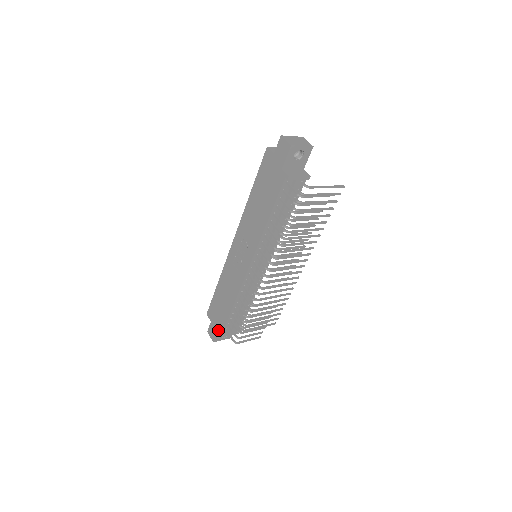
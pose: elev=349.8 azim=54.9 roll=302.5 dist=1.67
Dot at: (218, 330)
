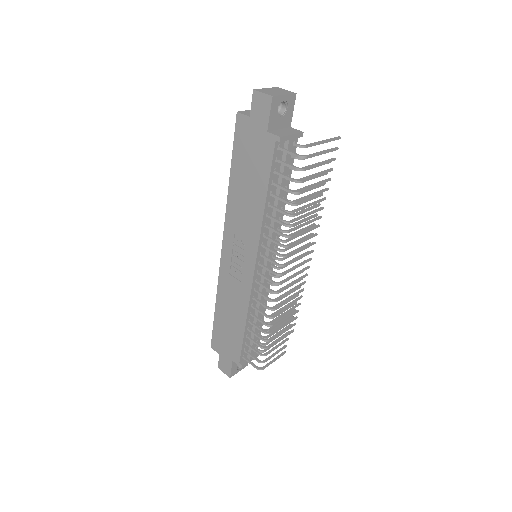
Dot at: (232, 361)
